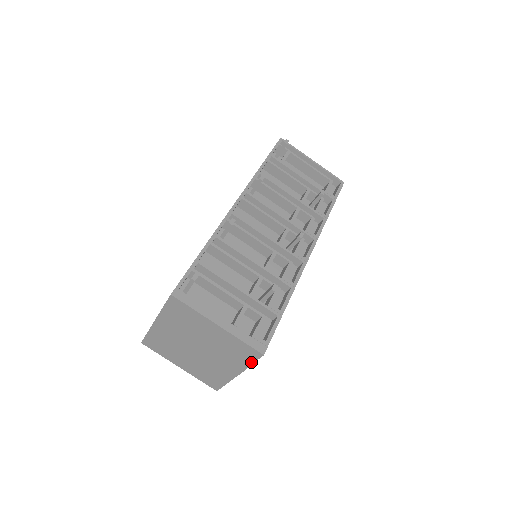
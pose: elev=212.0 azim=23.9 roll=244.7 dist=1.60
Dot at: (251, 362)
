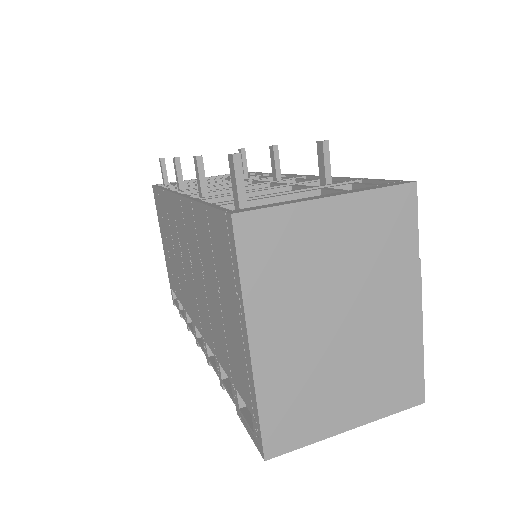
Dot at: (415, 230)
